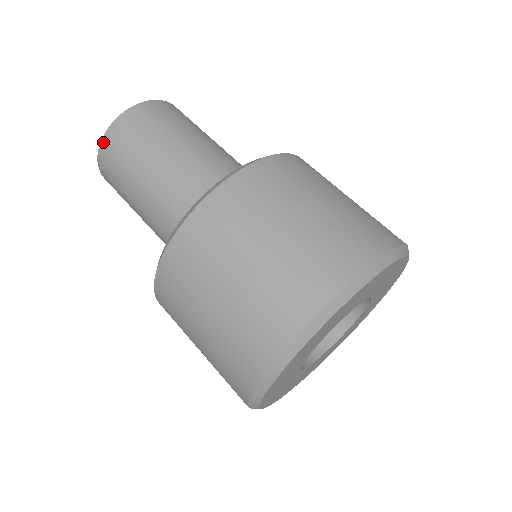
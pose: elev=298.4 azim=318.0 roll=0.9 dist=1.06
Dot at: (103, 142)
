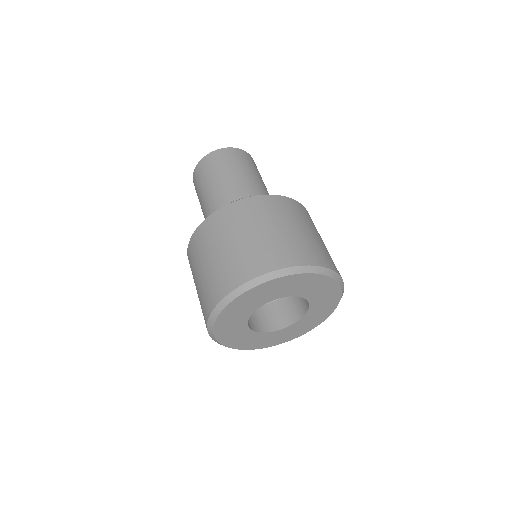
Dot at: (194, 172)
